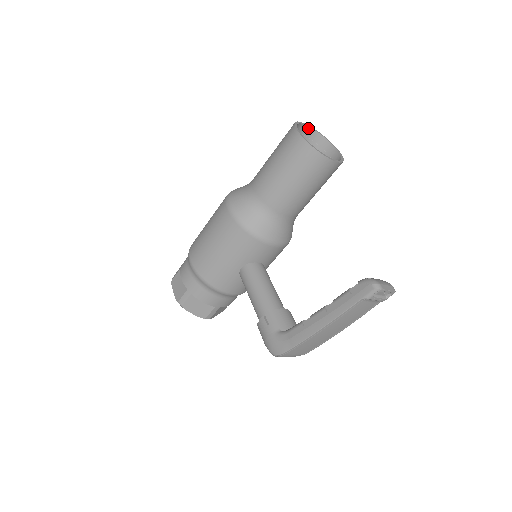
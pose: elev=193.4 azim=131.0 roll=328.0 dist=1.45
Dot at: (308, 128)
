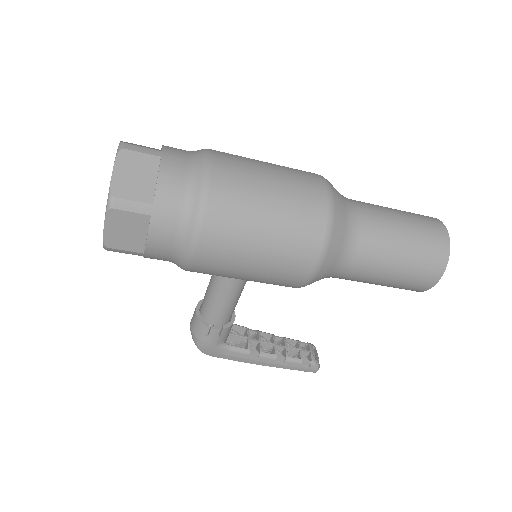
Dot at: (441, 227)
